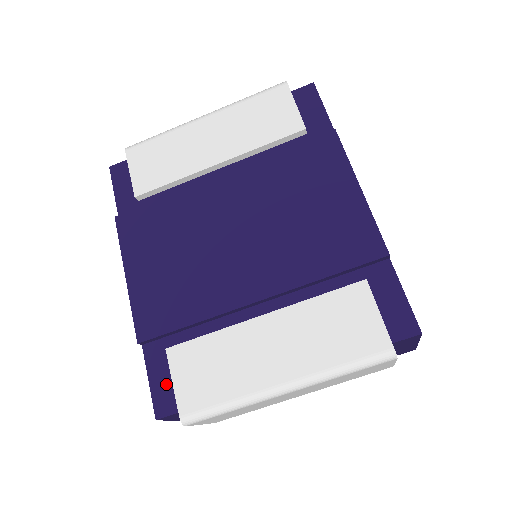
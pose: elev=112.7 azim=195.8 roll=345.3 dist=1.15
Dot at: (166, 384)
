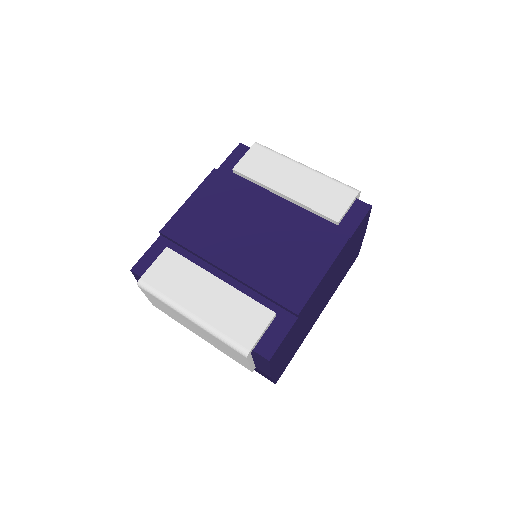
Dot at: (151, 261)
